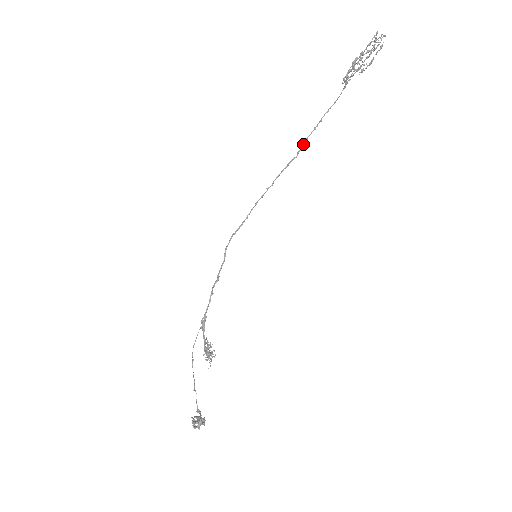
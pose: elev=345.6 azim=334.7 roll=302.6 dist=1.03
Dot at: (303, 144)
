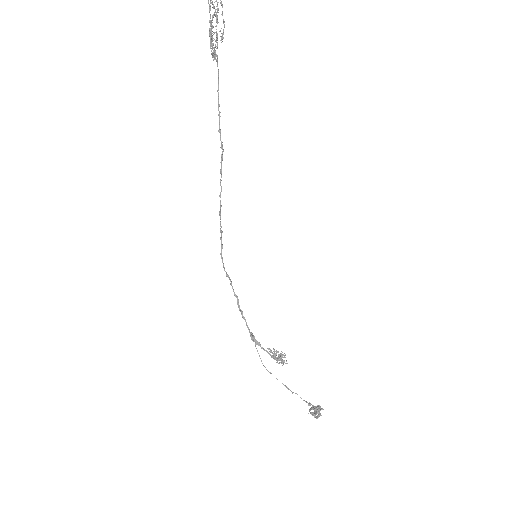
Dot at: (220, 137)
